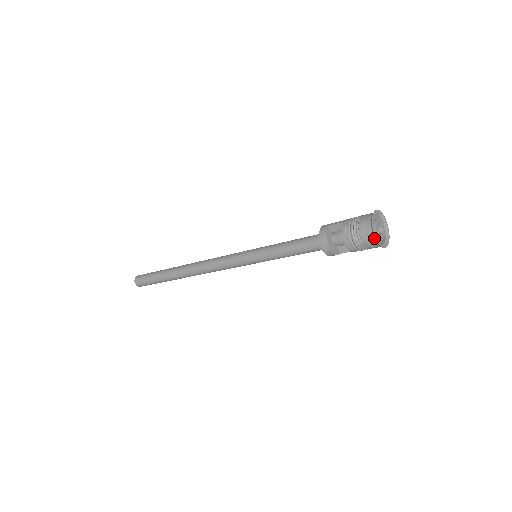
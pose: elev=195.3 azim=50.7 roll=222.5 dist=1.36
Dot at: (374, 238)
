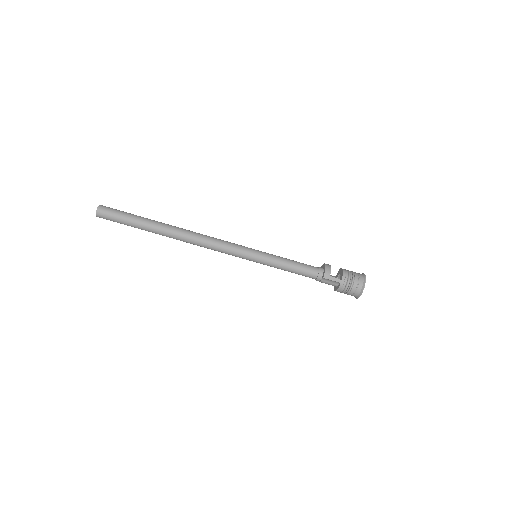
Dot at: (362, 274)
